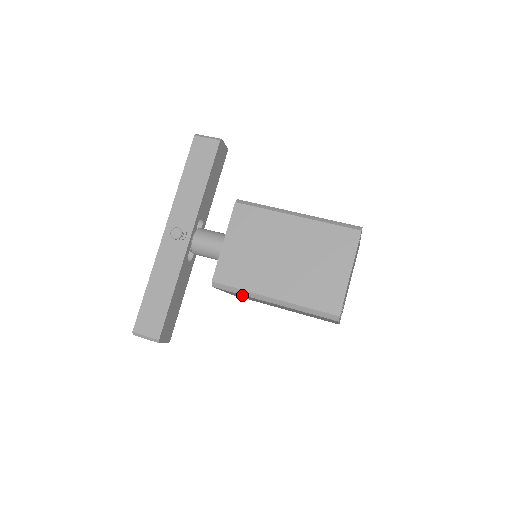
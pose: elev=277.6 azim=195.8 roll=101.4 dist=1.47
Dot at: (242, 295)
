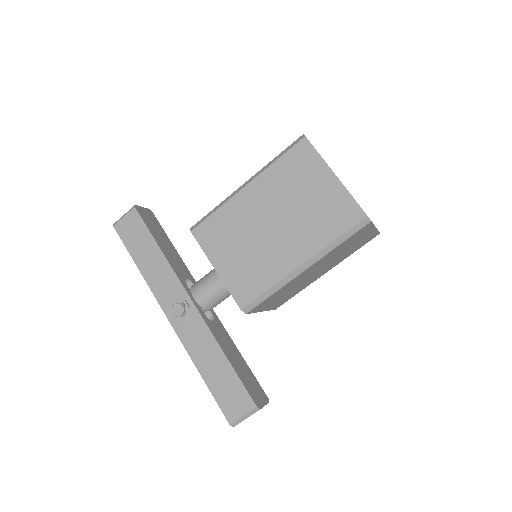
Dot at: (277, 294)
